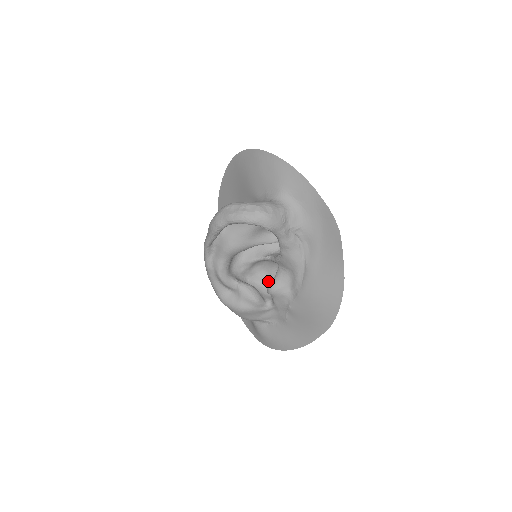
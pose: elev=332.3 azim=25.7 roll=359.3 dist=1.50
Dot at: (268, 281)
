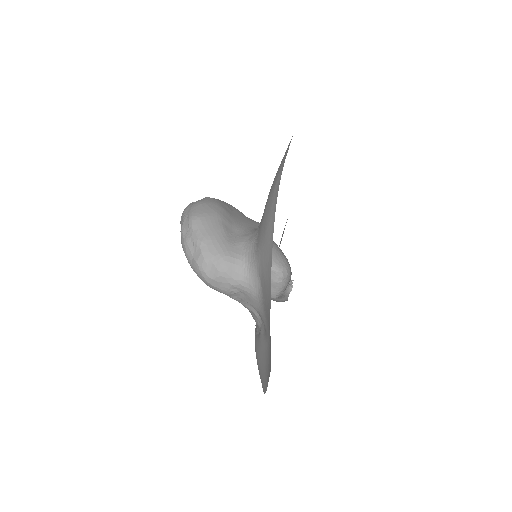
Dot at: occluded
